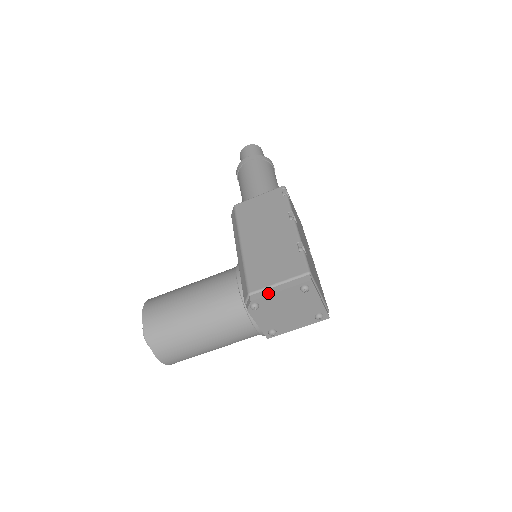
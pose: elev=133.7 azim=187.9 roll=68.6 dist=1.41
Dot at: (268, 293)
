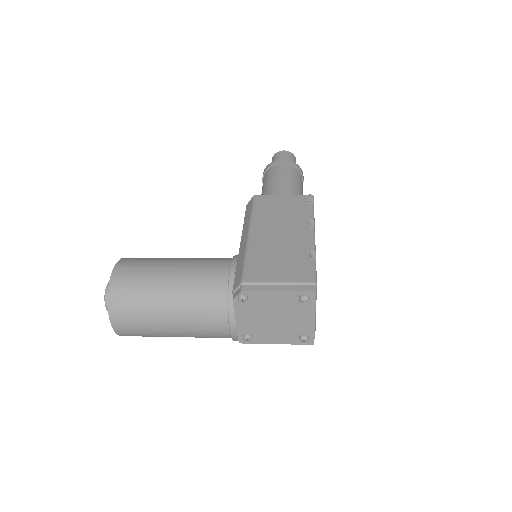
Dot at: (263, 289)
